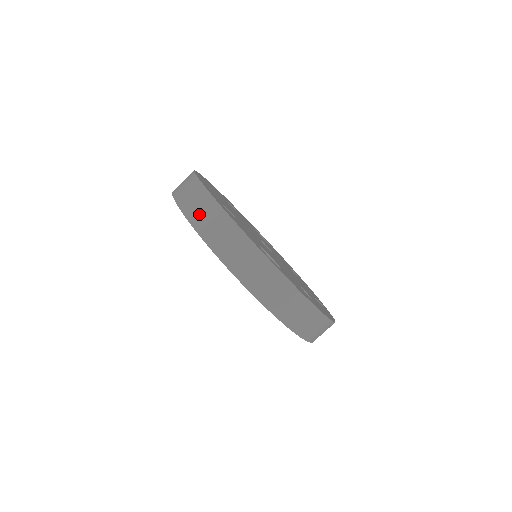
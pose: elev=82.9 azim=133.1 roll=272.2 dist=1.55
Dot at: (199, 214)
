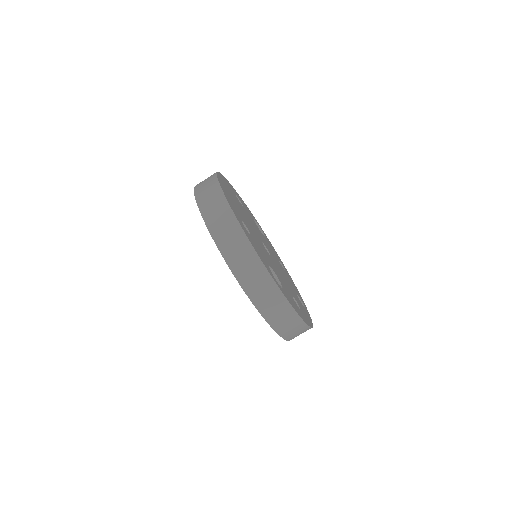
Dot at: (223, 233)
